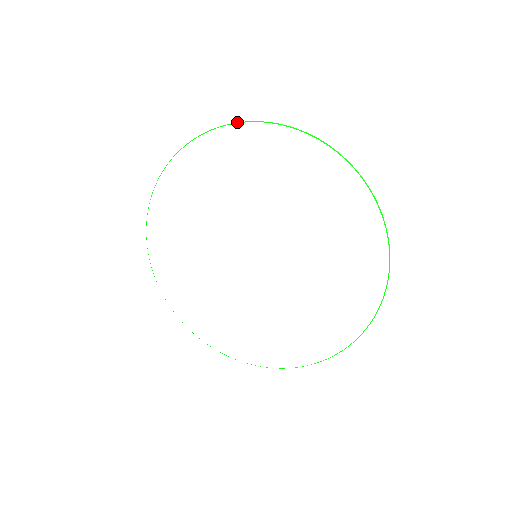
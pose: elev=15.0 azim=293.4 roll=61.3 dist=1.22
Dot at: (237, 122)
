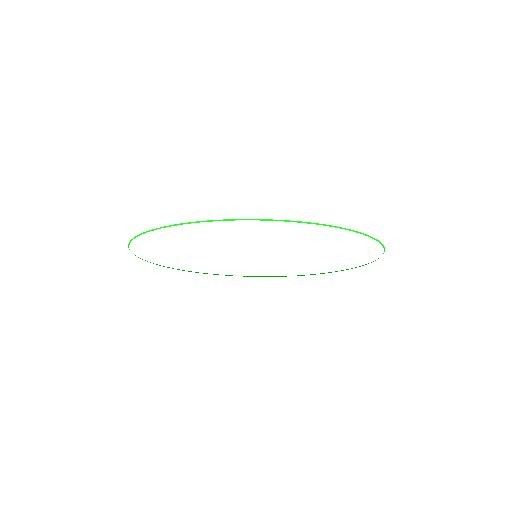
Dot at: (257, 219)
